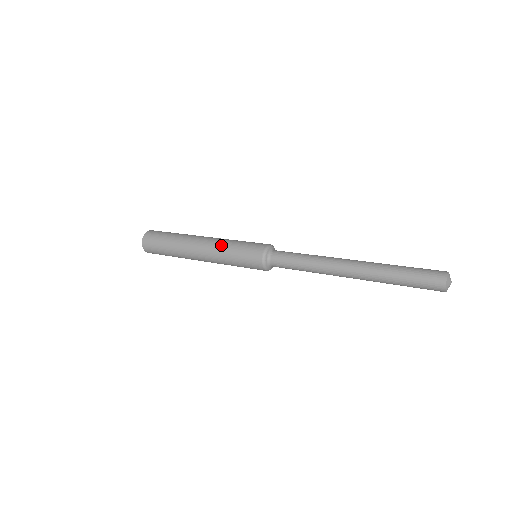
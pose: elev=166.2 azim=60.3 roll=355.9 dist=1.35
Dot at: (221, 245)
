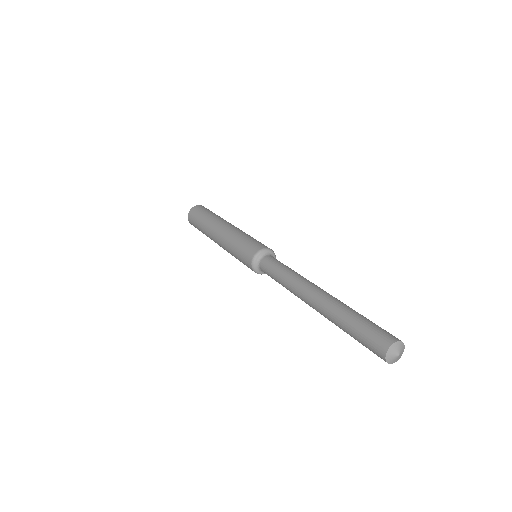
Dot at: (232, 234)
